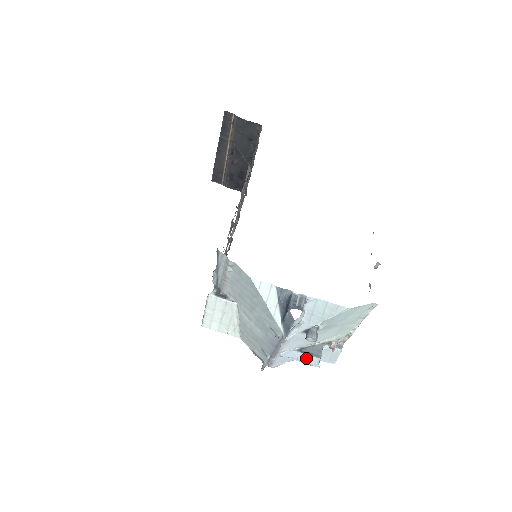
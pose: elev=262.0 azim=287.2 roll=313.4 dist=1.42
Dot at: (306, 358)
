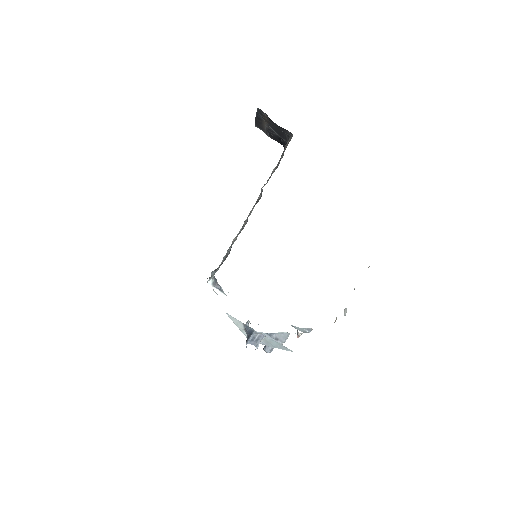
Dot at: occluded
